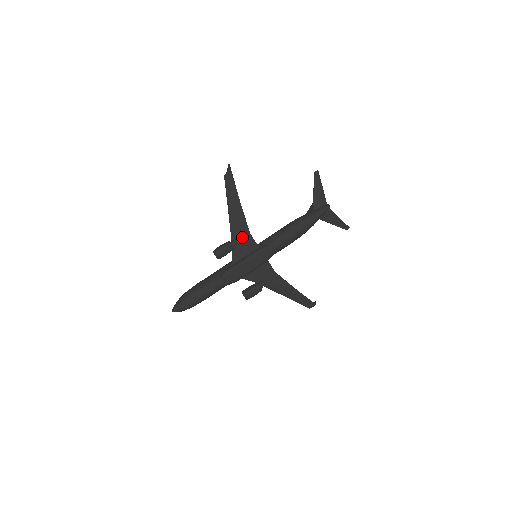
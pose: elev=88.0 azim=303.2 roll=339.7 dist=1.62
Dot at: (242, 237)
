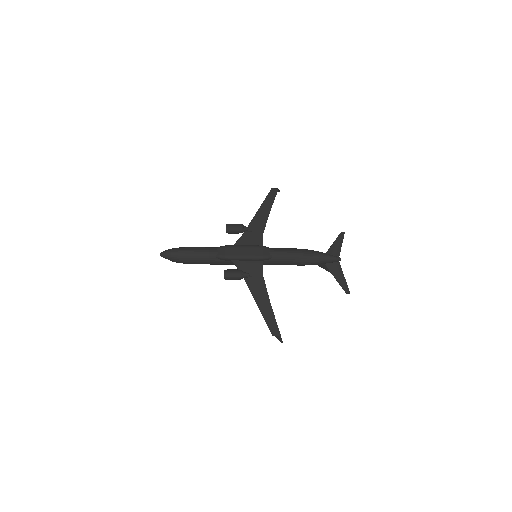
Dot at: (255, 232)
